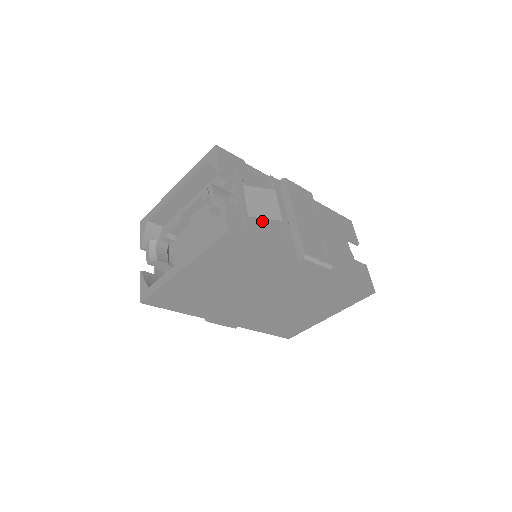
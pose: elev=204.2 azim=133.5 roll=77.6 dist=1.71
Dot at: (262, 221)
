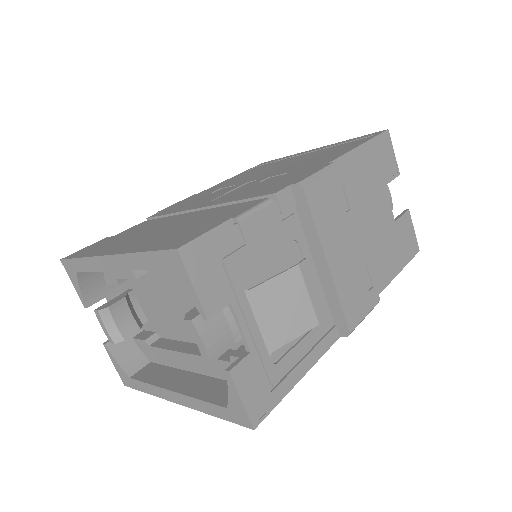
Dot at: occluded
